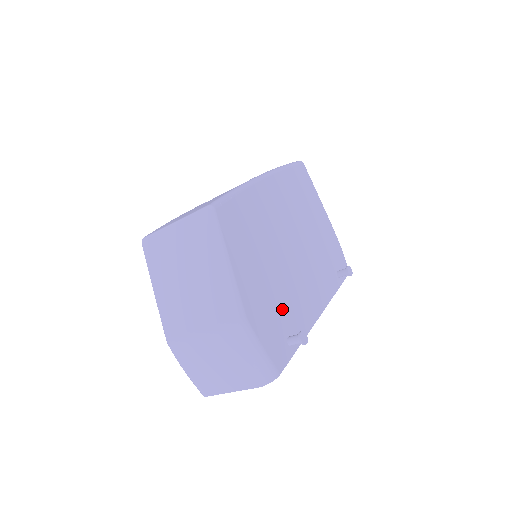
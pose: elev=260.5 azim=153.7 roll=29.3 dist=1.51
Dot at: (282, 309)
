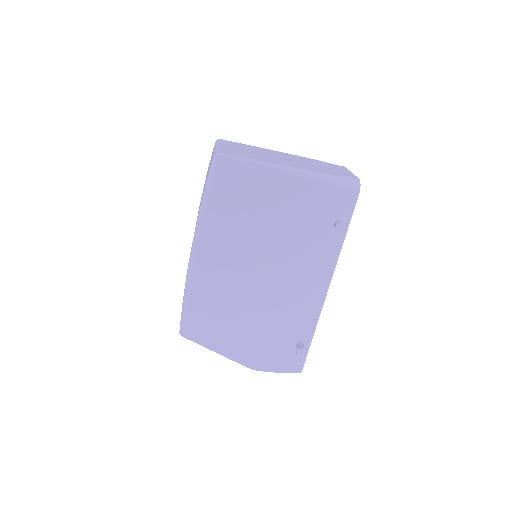
Dot at: (280, 334)
